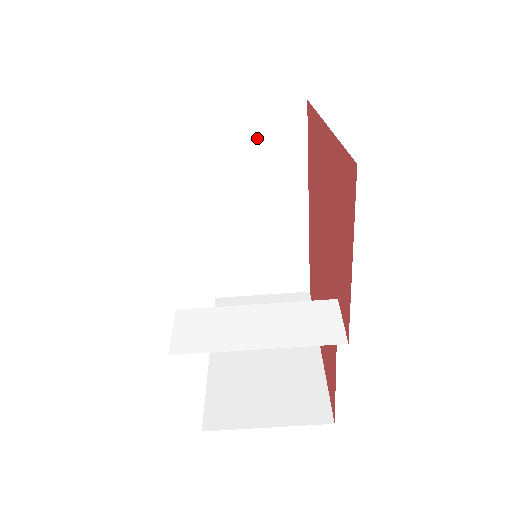
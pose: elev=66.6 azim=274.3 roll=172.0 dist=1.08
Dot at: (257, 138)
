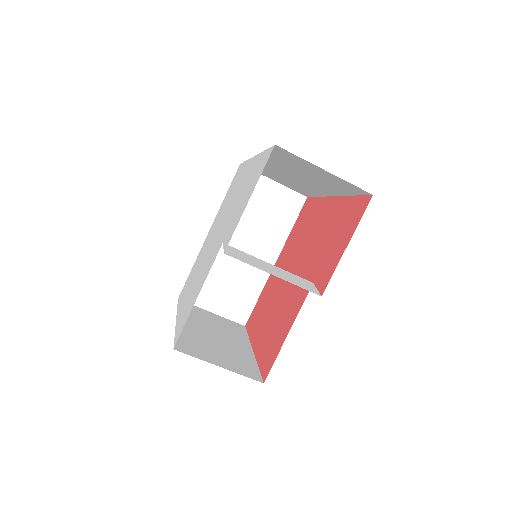
Dot at: (269, 203)
